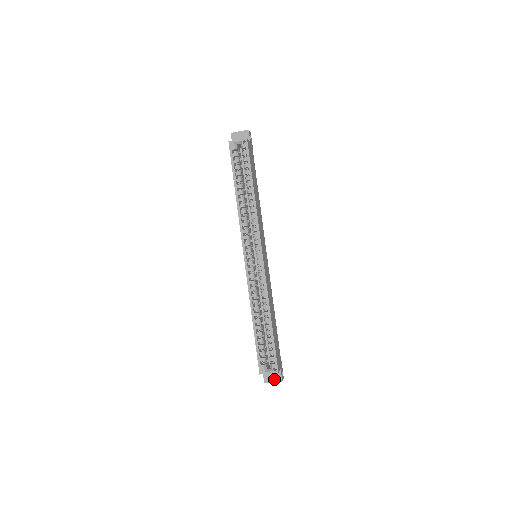
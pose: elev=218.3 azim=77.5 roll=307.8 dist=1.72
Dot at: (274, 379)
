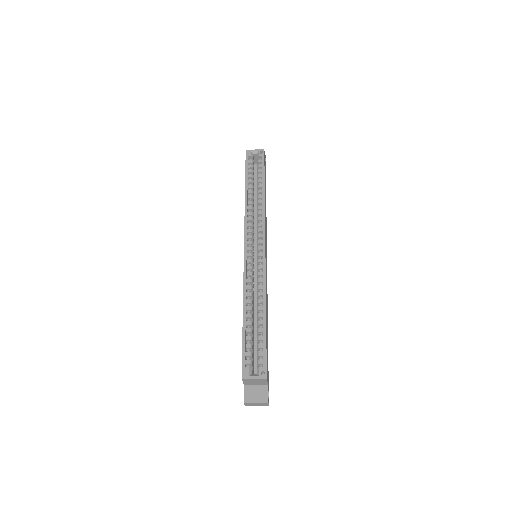
Dot at: (258, 398)
